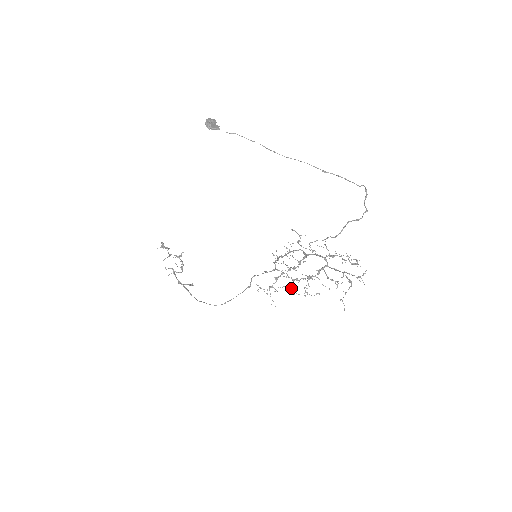
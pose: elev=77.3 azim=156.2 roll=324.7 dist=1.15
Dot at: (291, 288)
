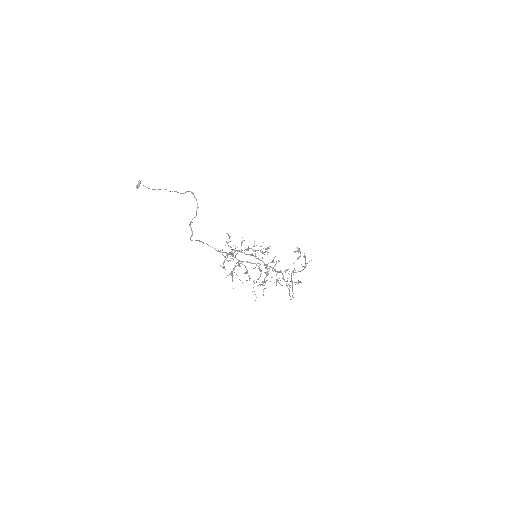
Dot at: (276, 281)
